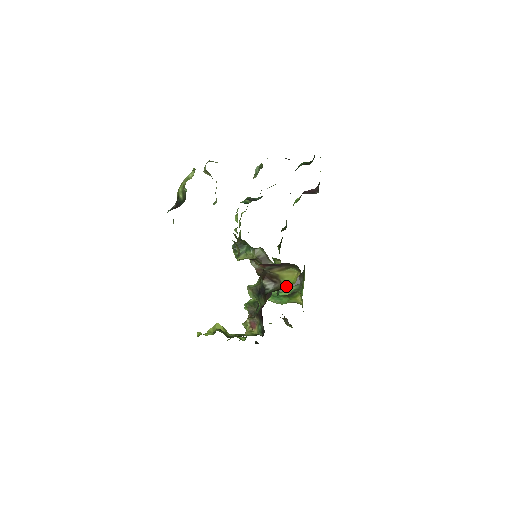
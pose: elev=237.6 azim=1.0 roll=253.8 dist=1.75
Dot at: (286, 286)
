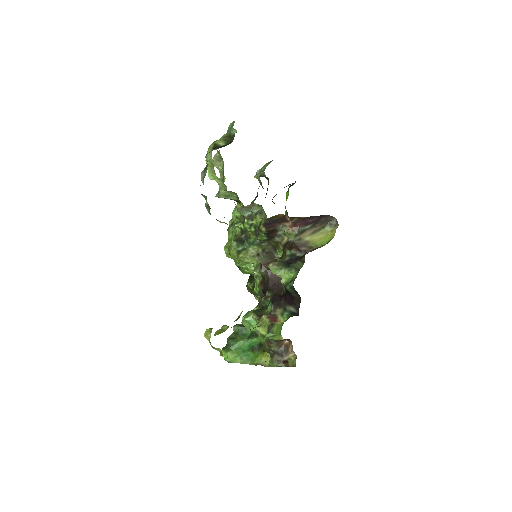
Dot at: (322, 246)
